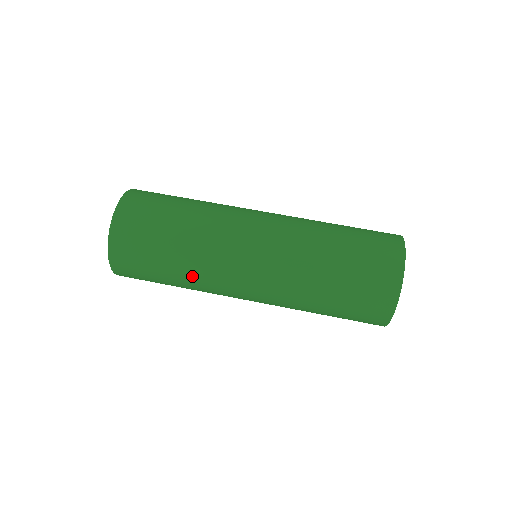
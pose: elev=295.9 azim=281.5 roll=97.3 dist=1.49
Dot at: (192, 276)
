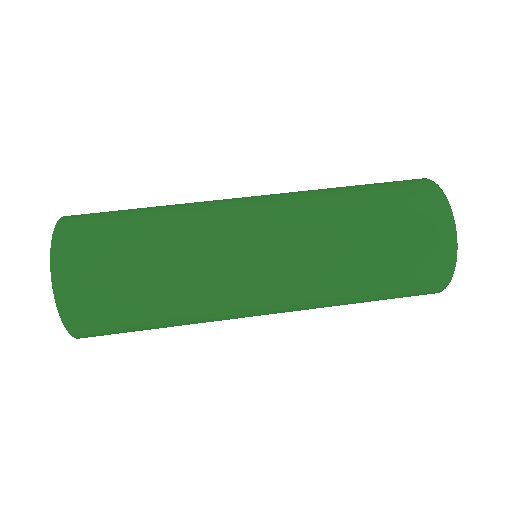
Dot at: (191, 321)
